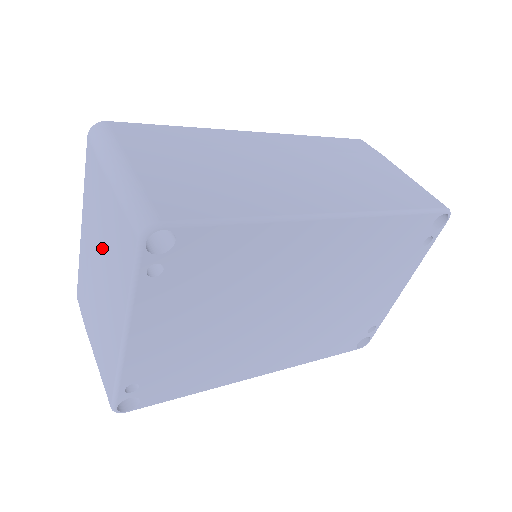
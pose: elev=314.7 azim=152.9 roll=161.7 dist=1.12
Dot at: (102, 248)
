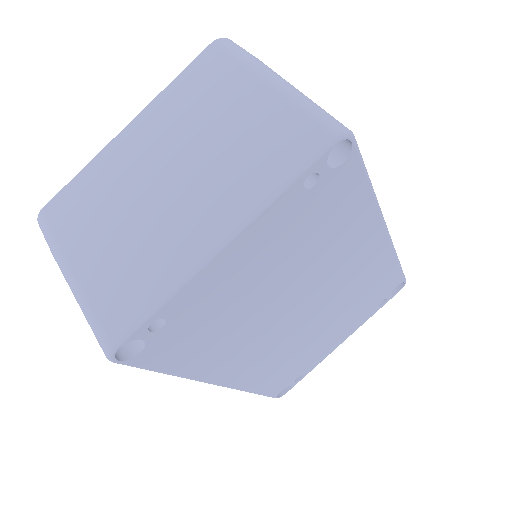
Dot at: (202, 147)
